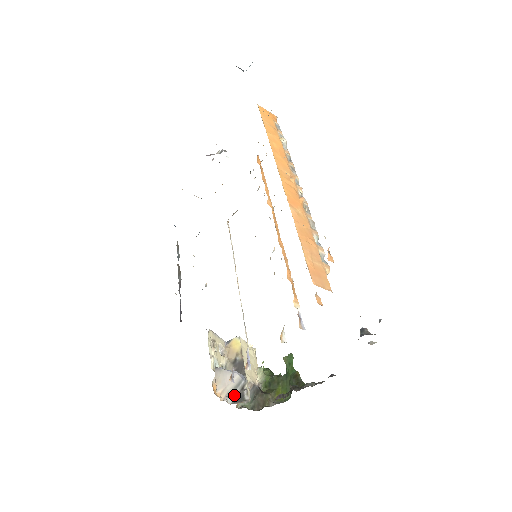
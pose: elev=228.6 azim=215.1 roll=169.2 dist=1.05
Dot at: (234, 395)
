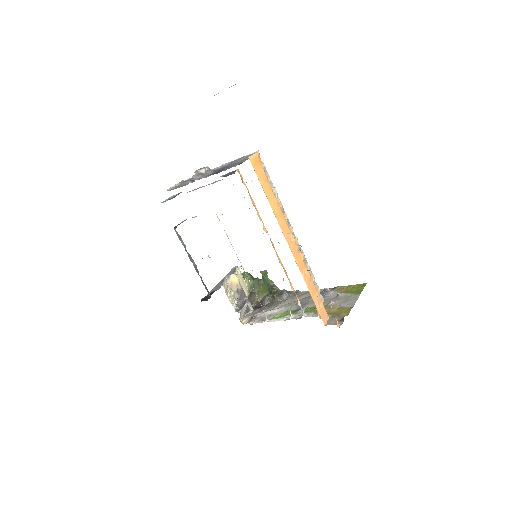
Dot at: (250, 317)
